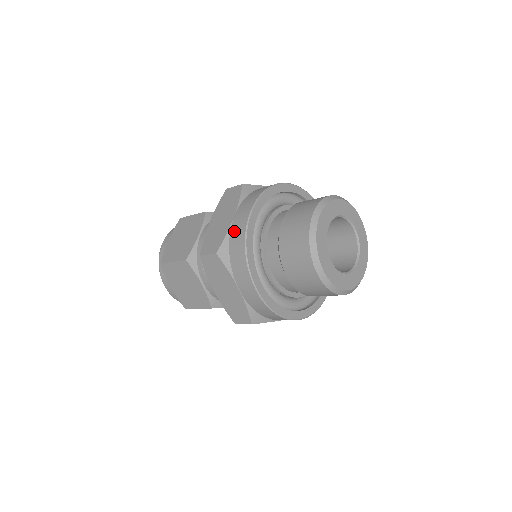
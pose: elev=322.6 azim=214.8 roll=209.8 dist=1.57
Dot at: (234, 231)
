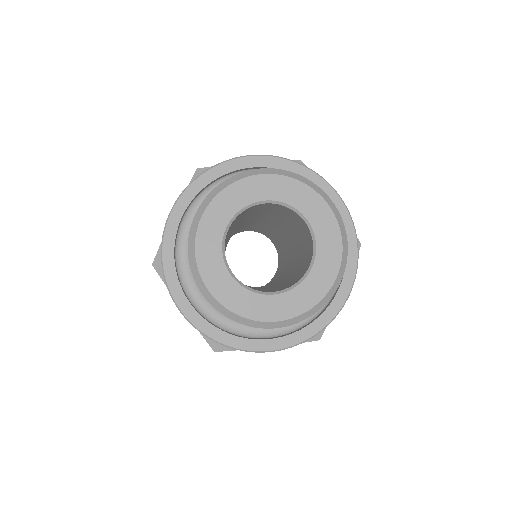
Dot at: occluded
